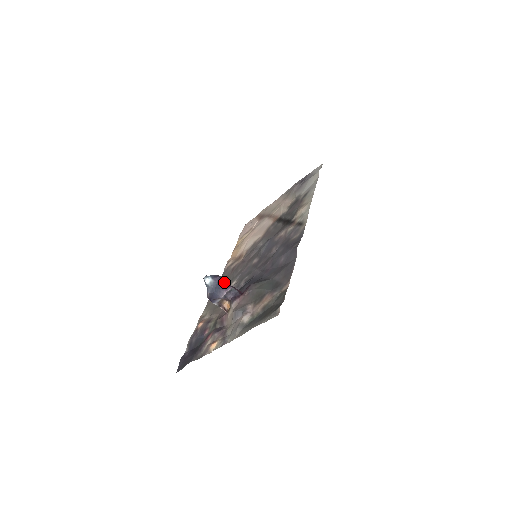
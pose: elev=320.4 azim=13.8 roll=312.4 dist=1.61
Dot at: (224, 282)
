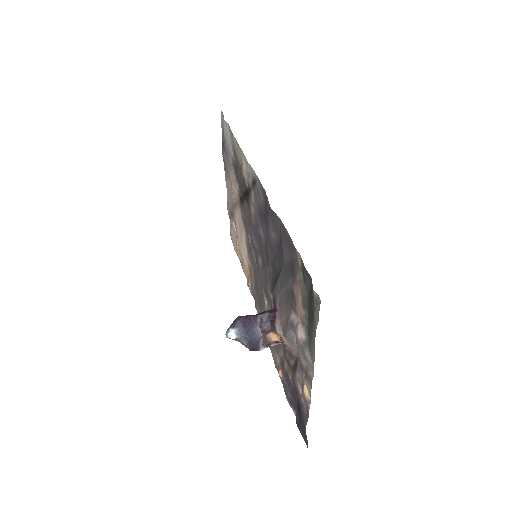
Dot at: (247, 319)
